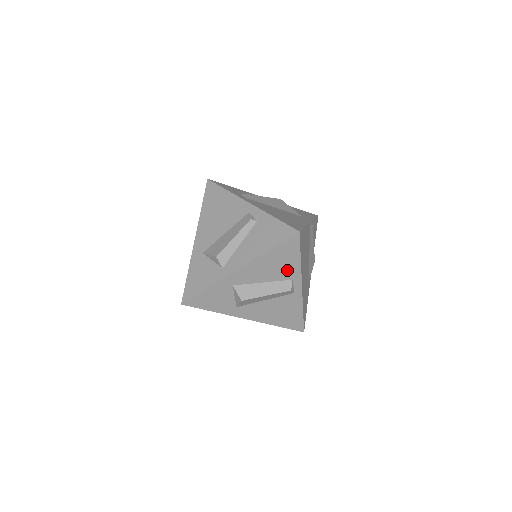
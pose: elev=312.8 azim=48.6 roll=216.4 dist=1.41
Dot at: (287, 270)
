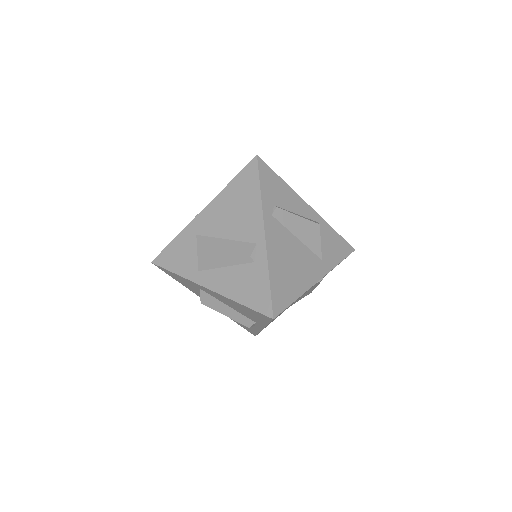
Dot at: (253, 318)
